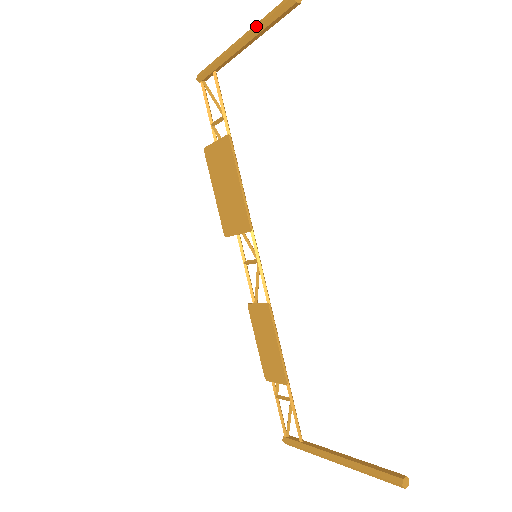
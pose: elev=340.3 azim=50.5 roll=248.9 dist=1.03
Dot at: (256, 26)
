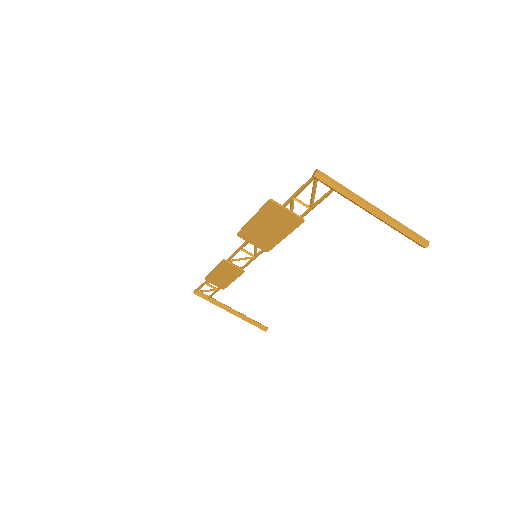
Dot at: (394, 226)
